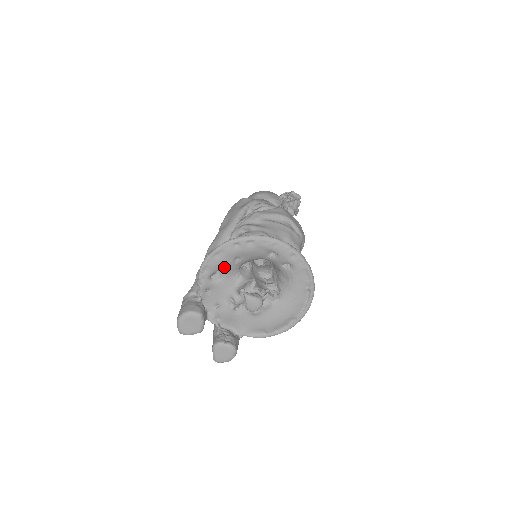
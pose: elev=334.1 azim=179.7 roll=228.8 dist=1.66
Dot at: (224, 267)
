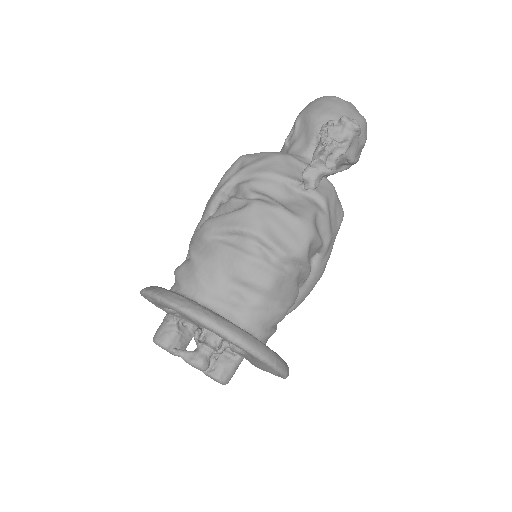
Dot at: occluded
